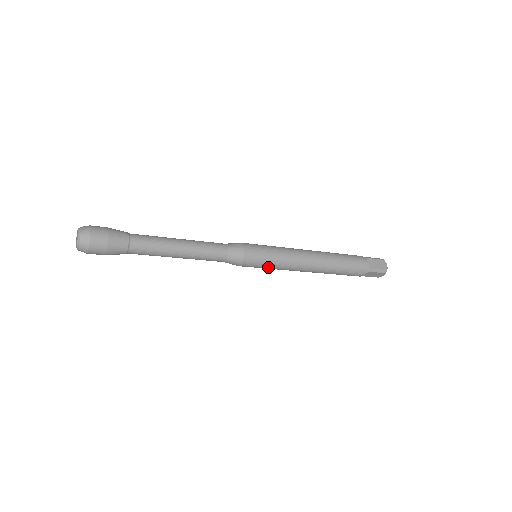
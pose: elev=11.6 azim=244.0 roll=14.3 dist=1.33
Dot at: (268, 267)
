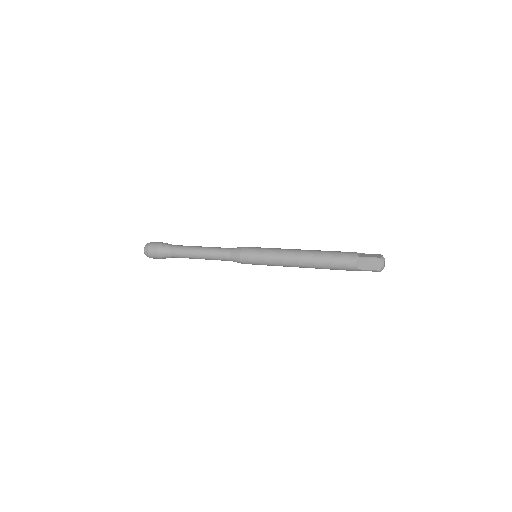
Dot at: occluded
